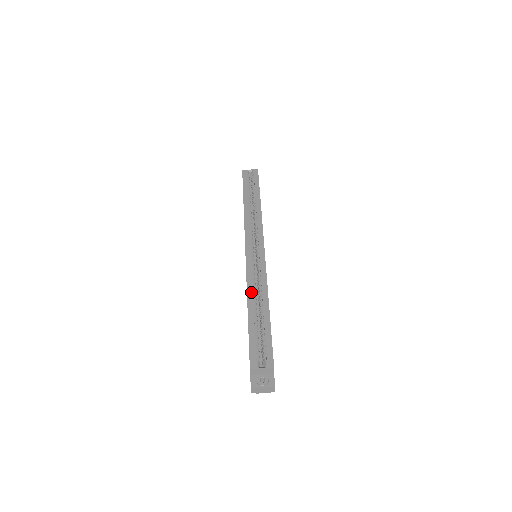
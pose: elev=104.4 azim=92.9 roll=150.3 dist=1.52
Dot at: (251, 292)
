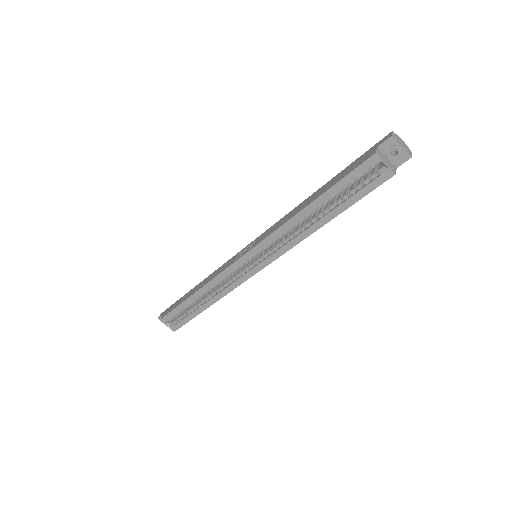
Dot at: (206, 289)
